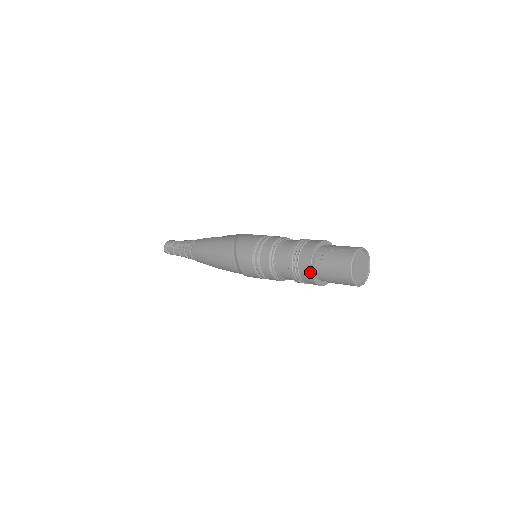
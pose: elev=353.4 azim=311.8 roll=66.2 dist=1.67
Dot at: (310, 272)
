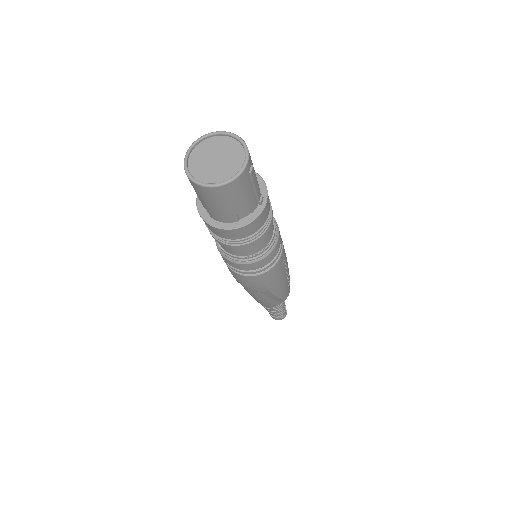
Dot at: occluded
